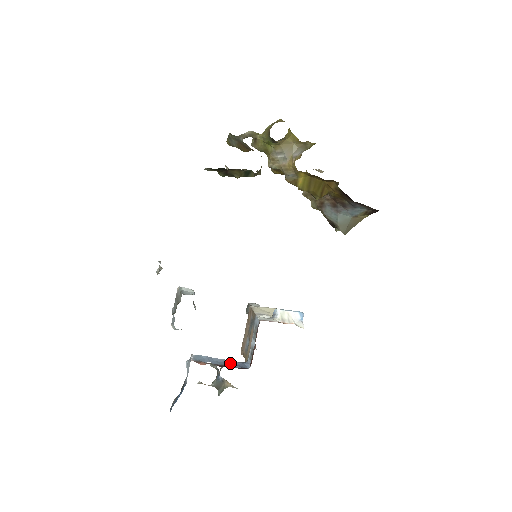
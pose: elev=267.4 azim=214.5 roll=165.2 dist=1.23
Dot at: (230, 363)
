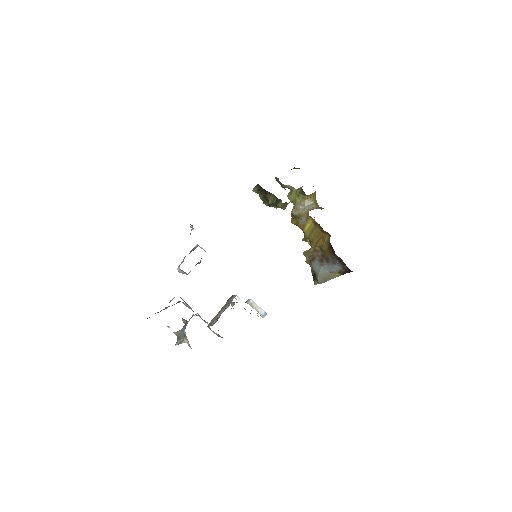
Dot at: occluded
